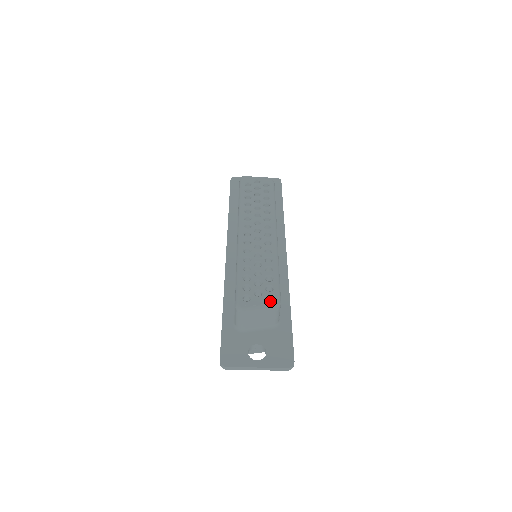
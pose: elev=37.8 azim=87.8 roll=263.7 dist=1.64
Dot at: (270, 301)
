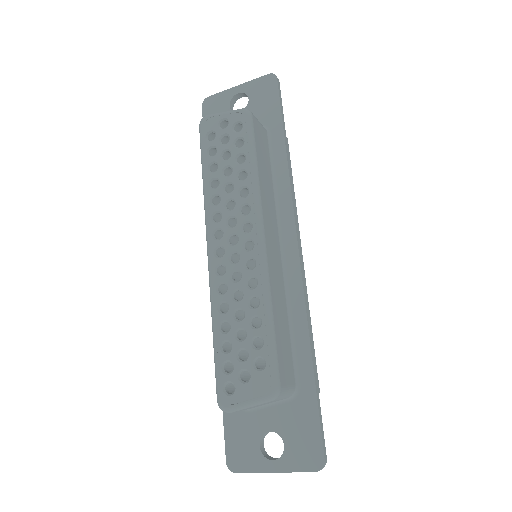
Dot at: (262, 391)
